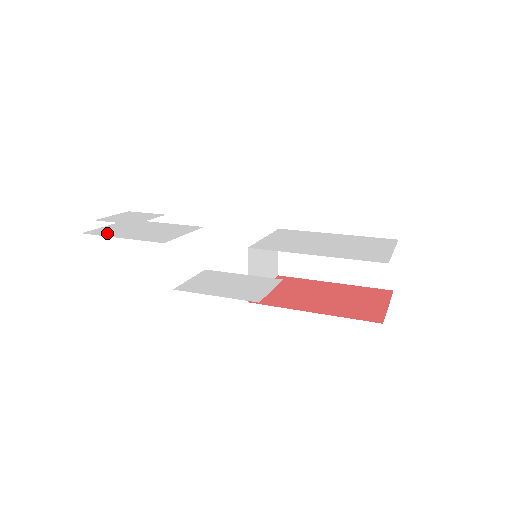
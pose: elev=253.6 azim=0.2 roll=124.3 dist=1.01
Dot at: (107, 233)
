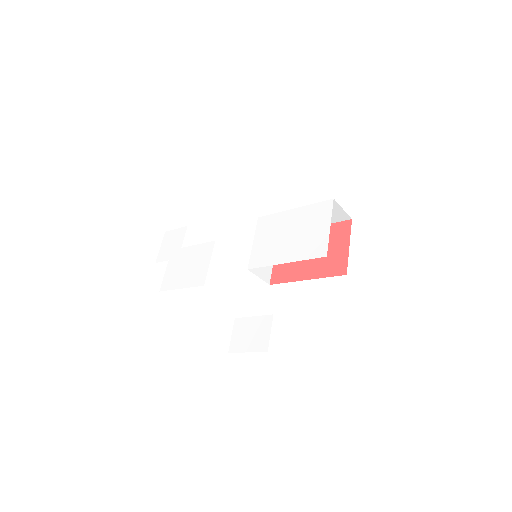
Dot at: (171, 284)
